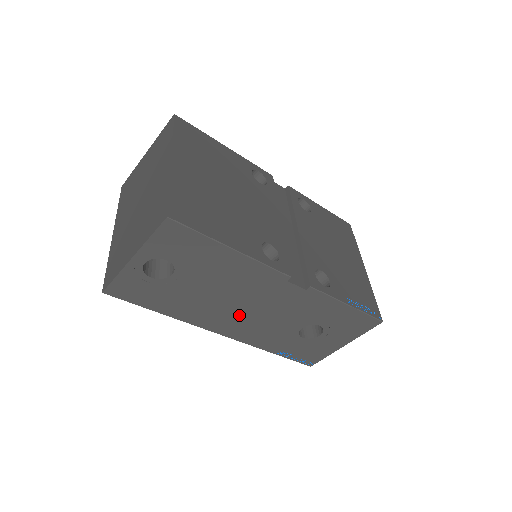
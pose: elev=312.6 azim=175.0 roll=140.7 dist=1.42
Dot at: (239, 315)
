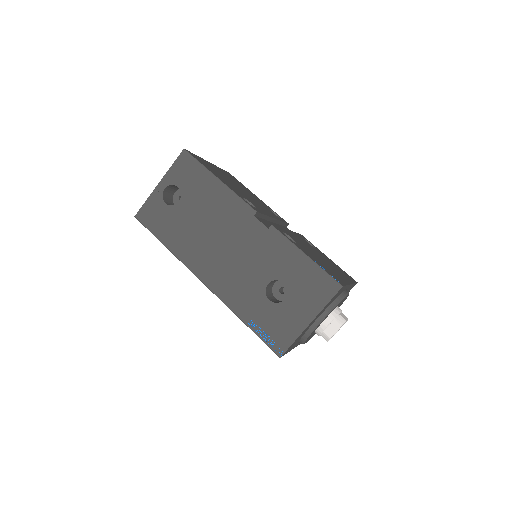
Dot at: (218, 256)
